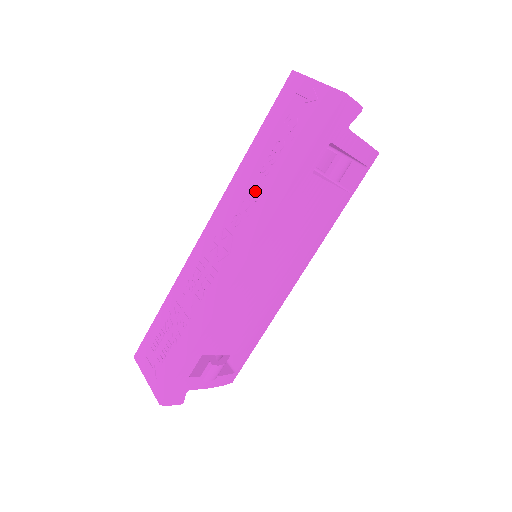
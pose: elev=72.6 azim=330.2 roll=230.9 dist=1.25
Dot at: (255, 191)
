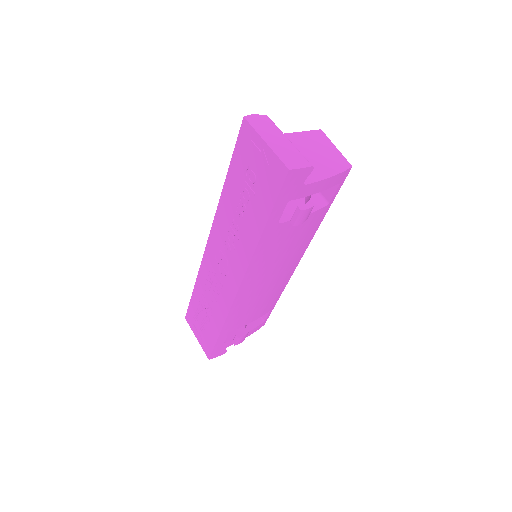
Dot at: (235, 230)
